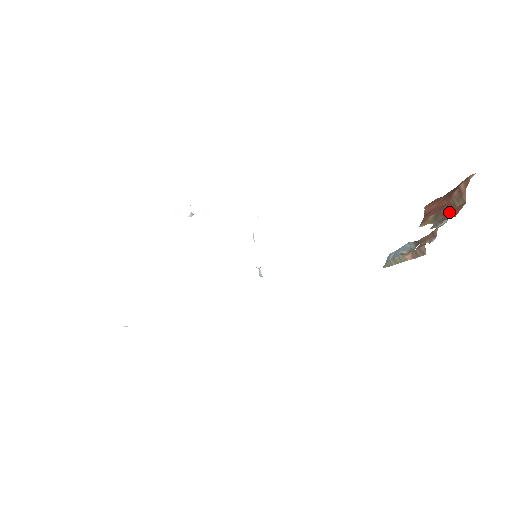
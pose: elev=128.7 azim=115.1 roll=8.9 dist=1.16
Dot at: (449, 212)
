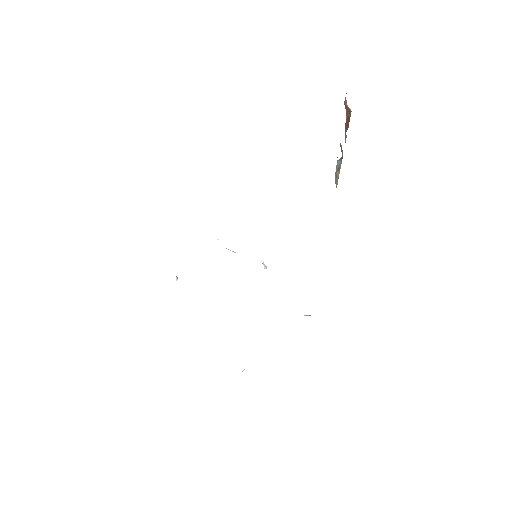
Dot at: (348, 124)
